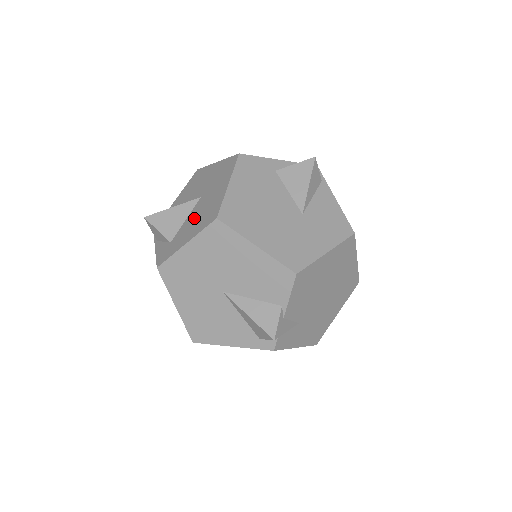
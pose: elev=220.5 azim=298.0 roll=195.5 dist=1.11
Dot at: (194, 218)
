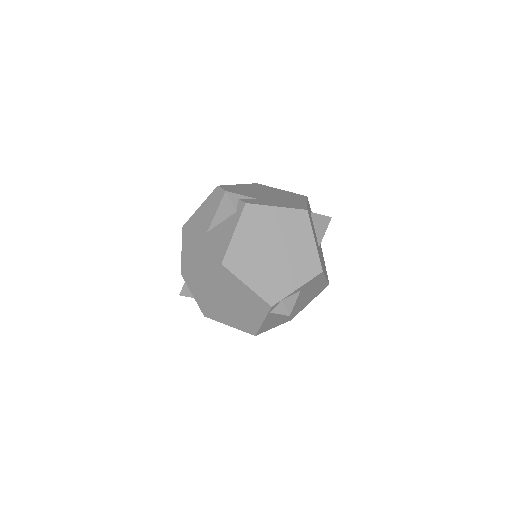
Dot at: occluded
